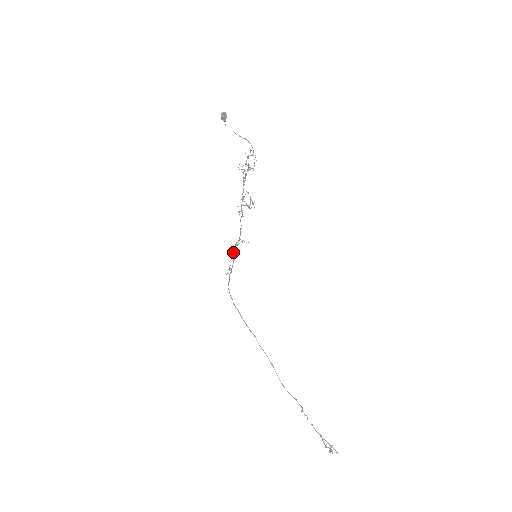
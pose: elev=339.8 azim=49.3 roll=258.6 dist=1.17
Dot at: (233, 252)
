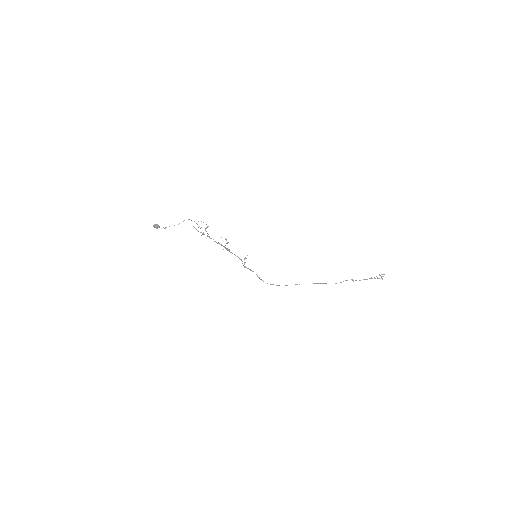
Dot at: occluded
